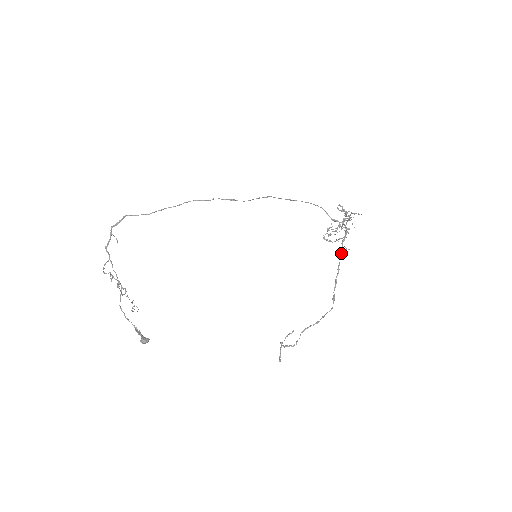
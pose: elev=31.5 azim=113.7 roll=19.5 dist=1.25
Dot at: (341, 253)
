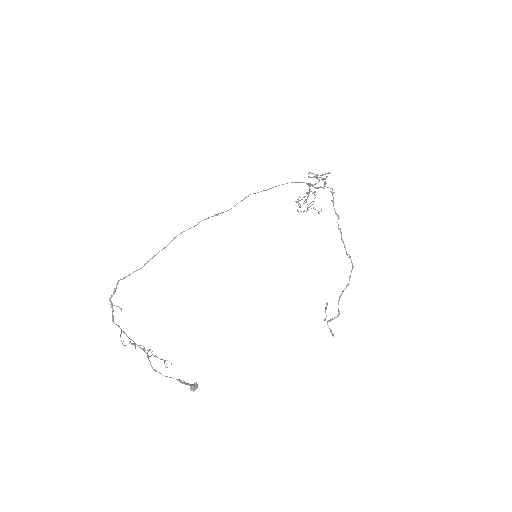
Dot at: (336, 214)
